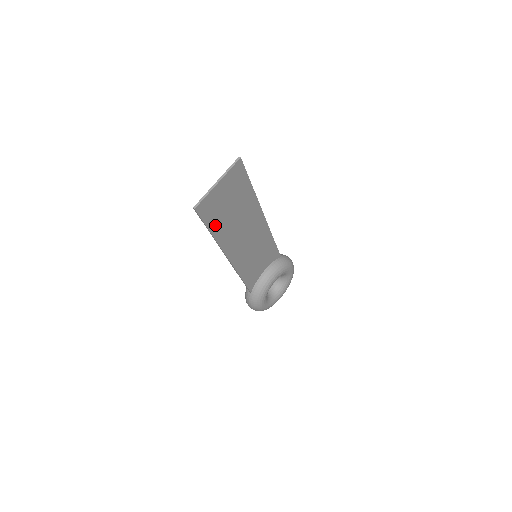
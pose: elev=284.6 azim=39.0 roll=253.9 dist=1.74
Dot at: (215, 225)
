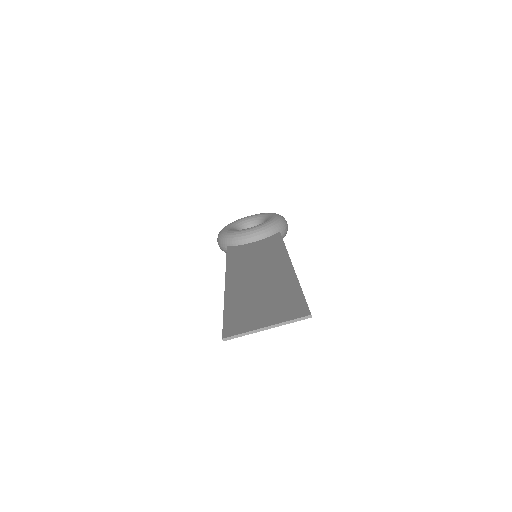
Dot at: (234, 311)
